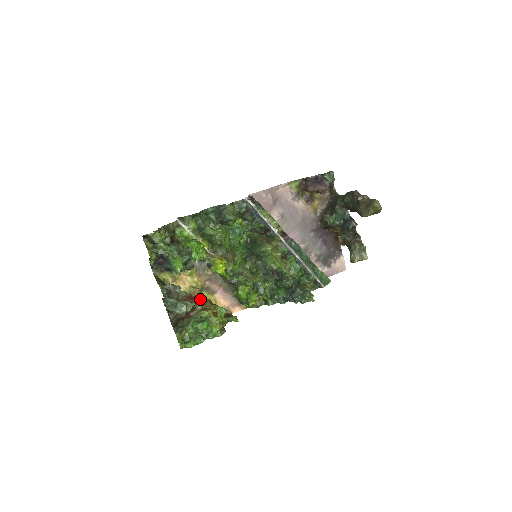
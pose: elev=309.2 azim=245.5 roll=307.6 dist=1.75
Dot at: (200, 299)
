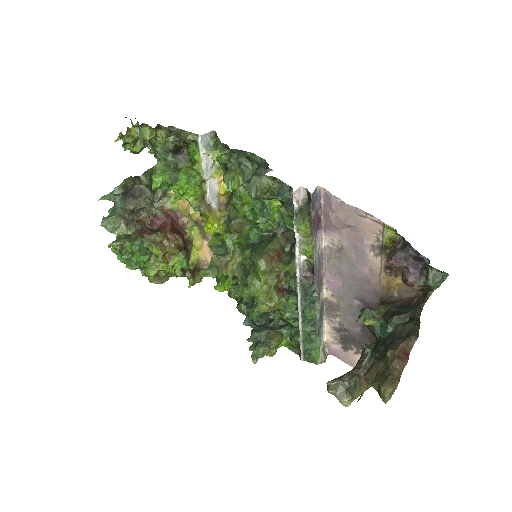
Dot at: (183, 229)
